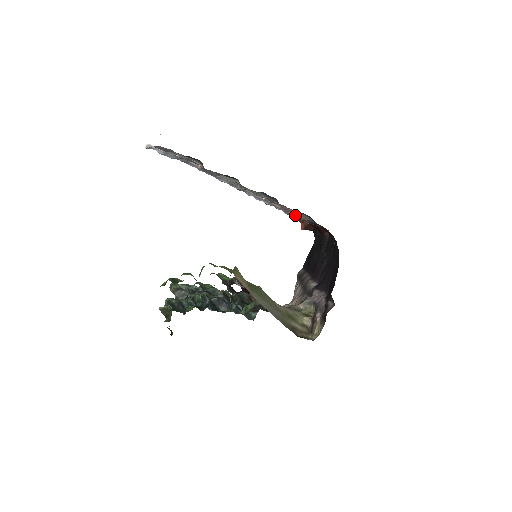
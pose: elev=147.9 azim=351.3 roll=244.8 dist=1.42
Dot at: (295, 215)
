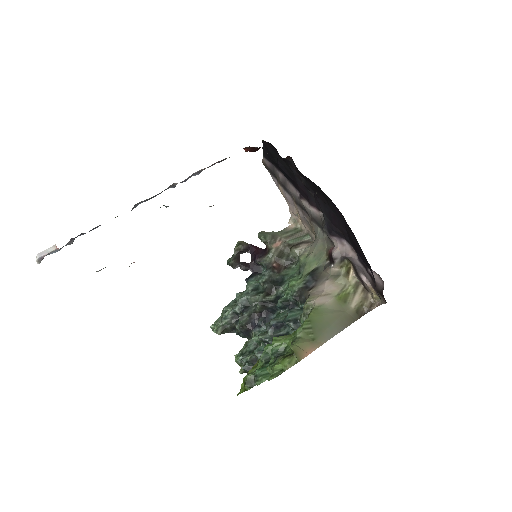
Dot at: occluded
